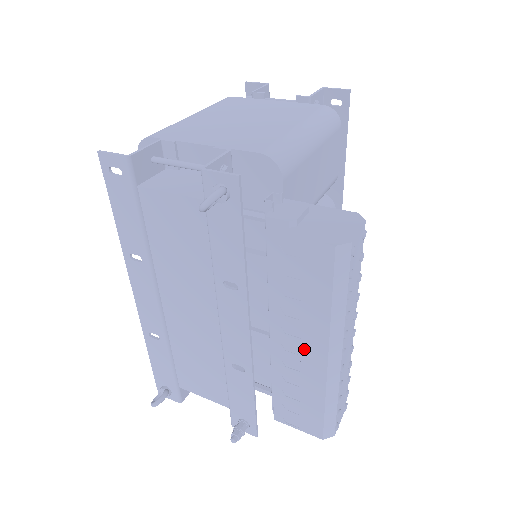
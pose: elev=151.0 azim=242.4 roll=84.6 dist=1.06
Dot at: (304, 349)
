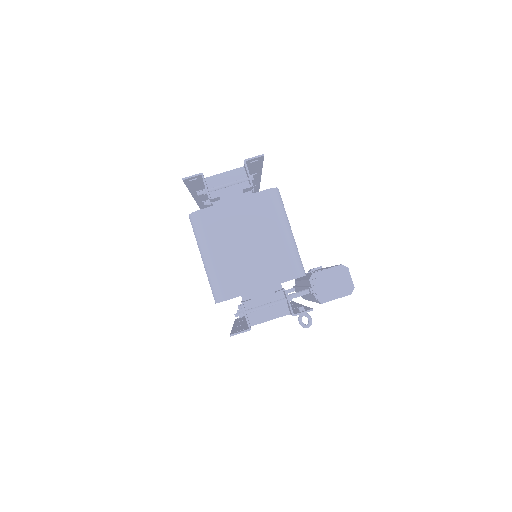
Dot at: occluded
